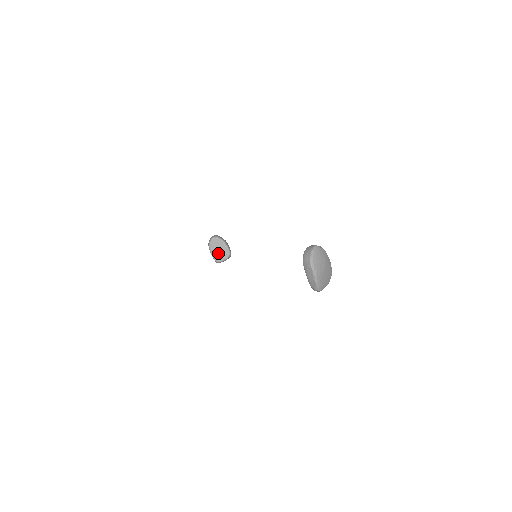
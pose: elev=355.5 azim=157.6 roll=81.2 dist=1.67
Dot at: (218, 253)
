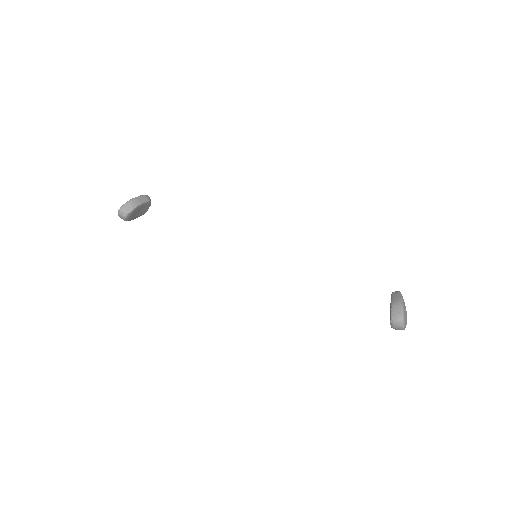
Dot at: (140, 213)
